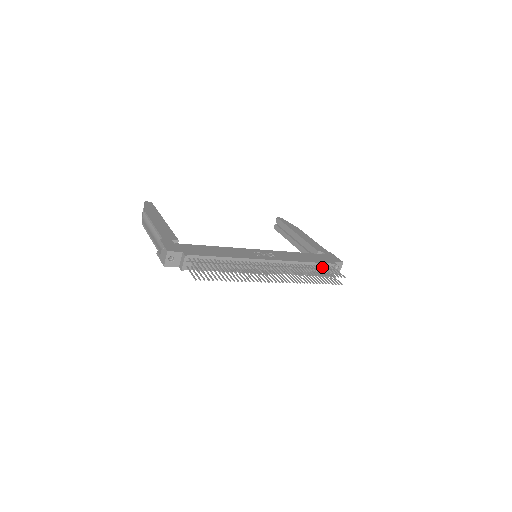
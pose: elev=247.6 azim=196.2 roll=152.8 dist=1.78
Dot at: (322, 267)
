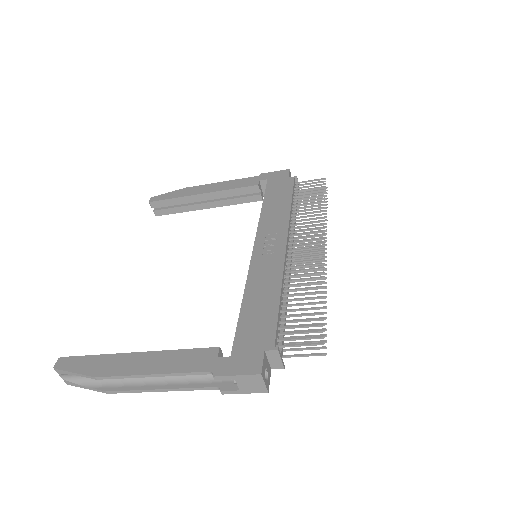
Dot at: (299, 193)
